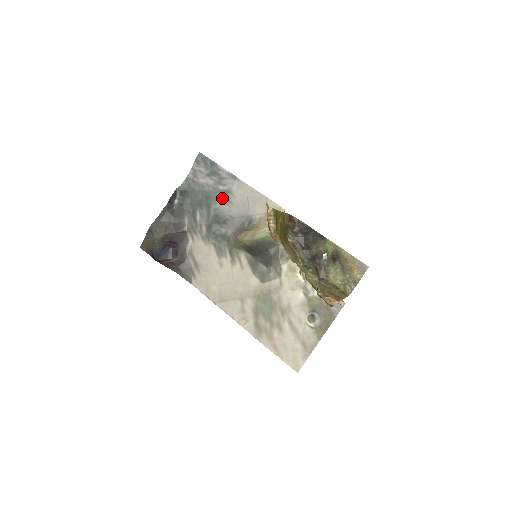
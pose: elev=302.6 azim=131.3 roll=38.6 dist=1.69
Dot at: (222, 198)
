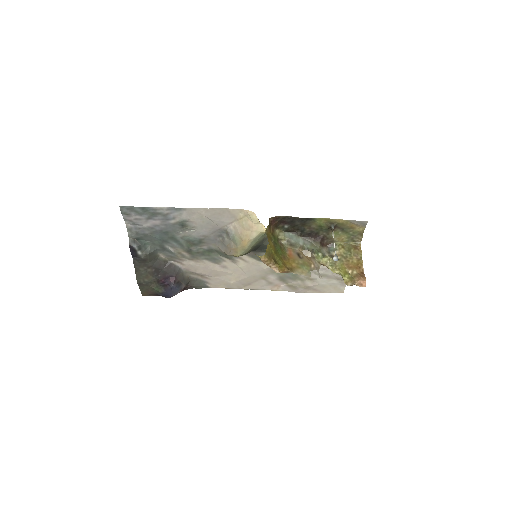
Dot at: (181, 228)
